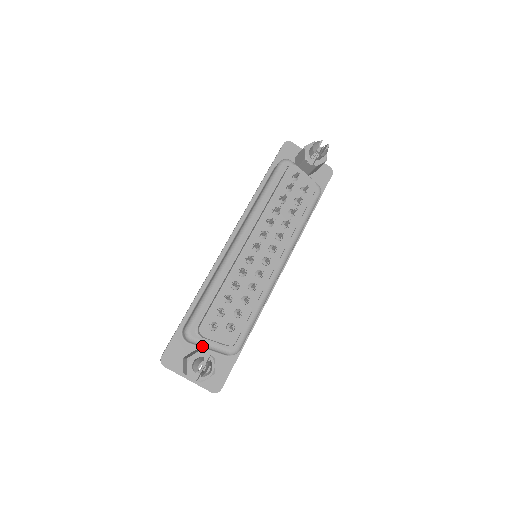
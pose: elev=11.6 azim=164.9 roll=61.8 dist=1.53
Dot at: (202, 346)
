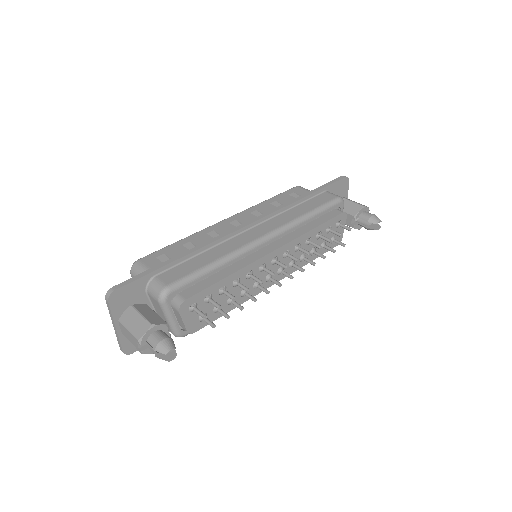
Dot at: (161, 311)
